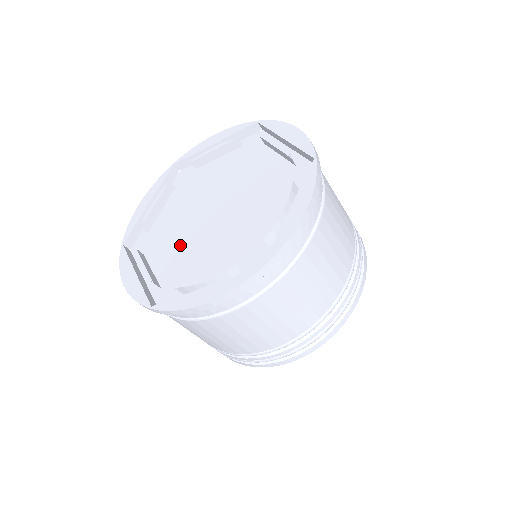
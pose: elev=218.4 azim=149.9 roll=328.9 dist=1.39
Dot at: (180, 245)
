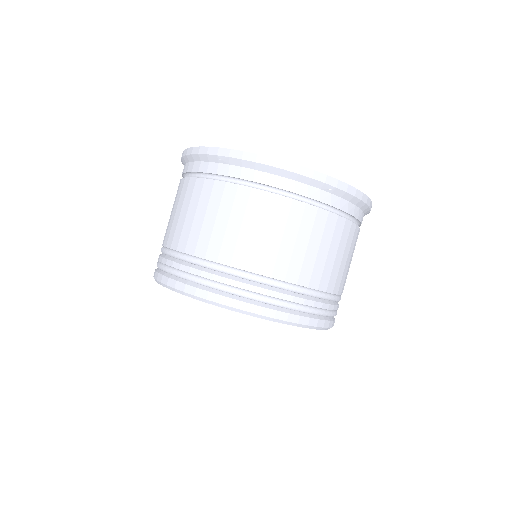
Dot at: occluded
